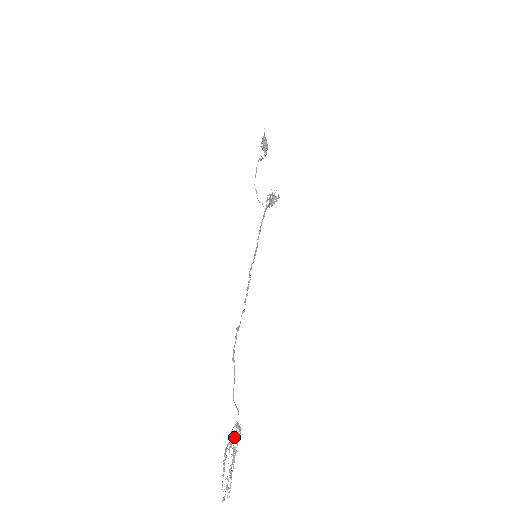
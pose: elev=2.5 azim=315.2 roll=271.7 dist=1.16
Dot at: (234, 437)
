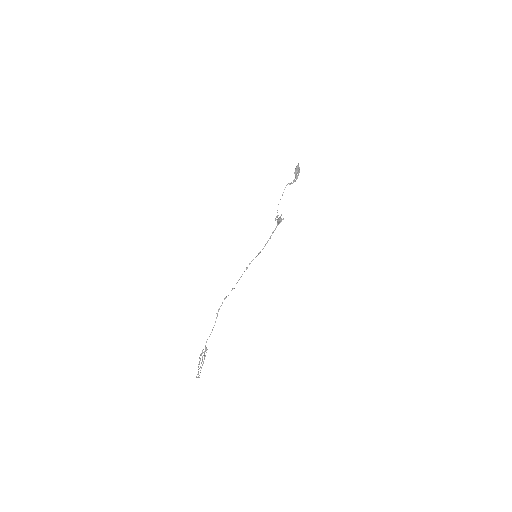
Dot at: (203, 352)
